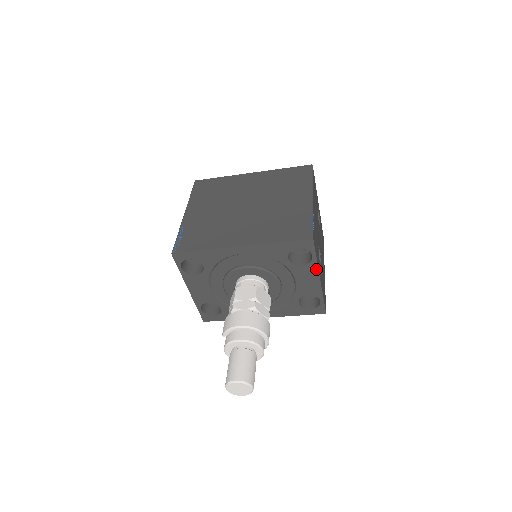
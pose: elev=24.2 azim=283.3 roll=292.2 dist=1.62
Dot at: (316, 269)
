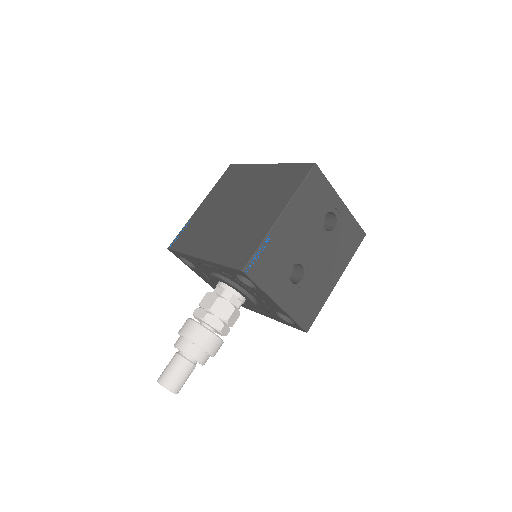
Dot at: (267, 295)
